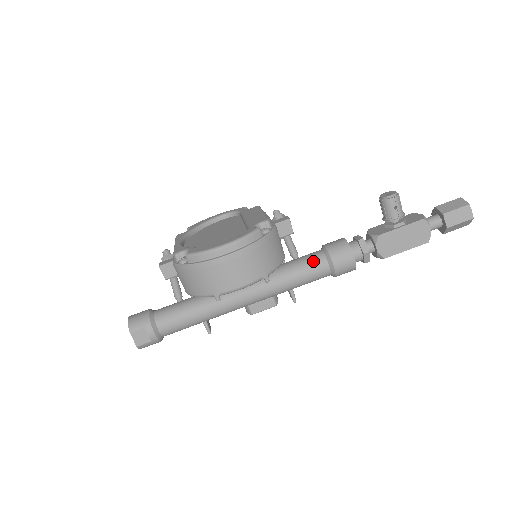
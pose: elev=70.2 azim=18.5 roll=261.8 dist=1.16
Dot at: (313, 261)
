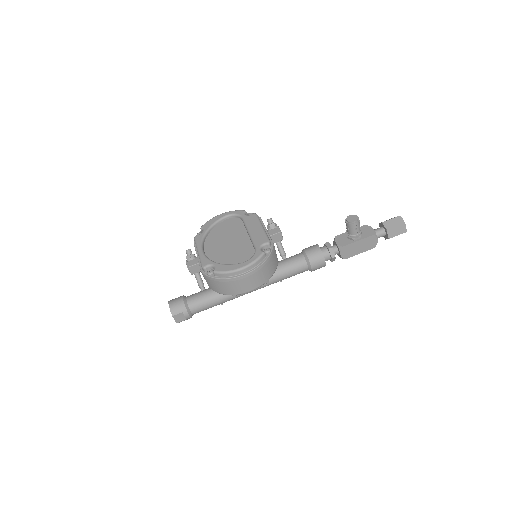
Dot at: (297, 264)
